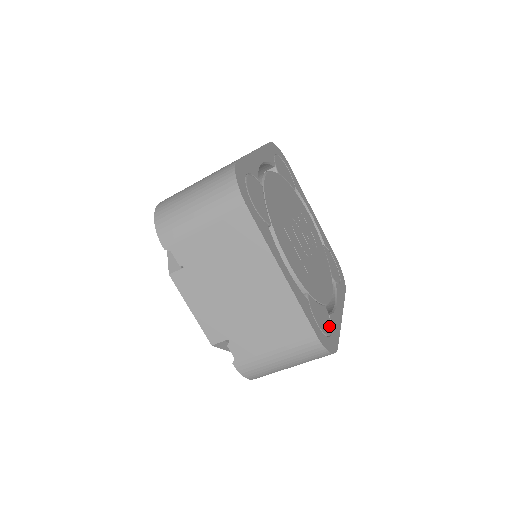
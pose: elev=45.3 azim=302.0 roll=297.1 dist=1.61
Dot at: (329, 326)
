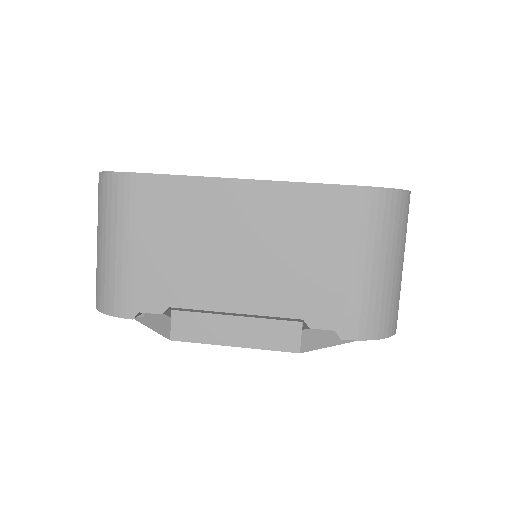
Dot at: occluded
